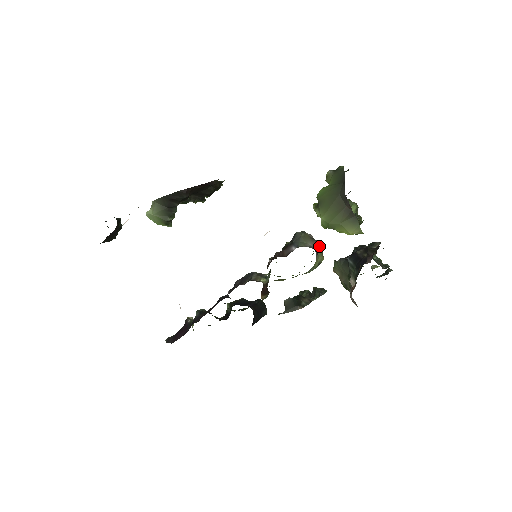
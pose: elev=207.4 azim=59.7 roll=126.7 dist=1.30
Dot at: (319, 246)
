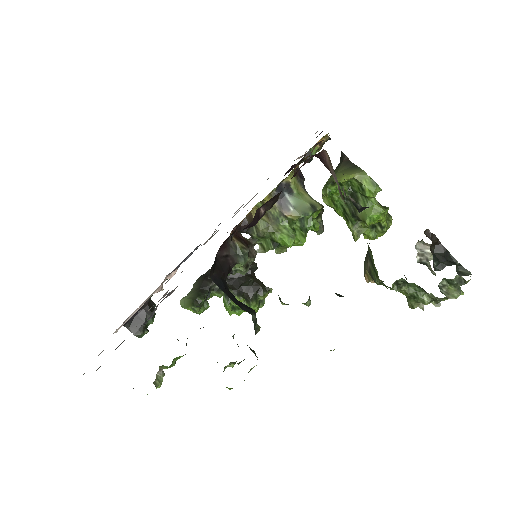
Dot at: occluded
